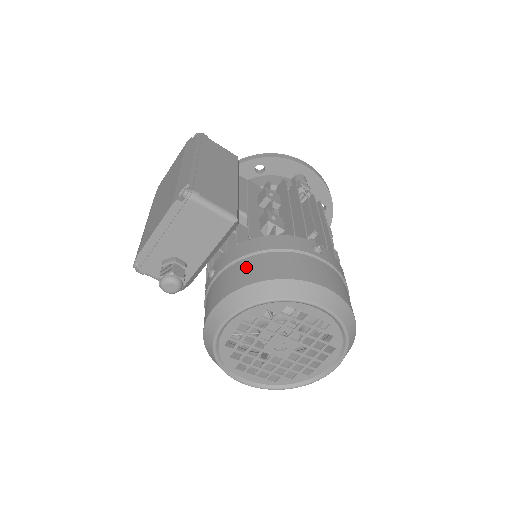
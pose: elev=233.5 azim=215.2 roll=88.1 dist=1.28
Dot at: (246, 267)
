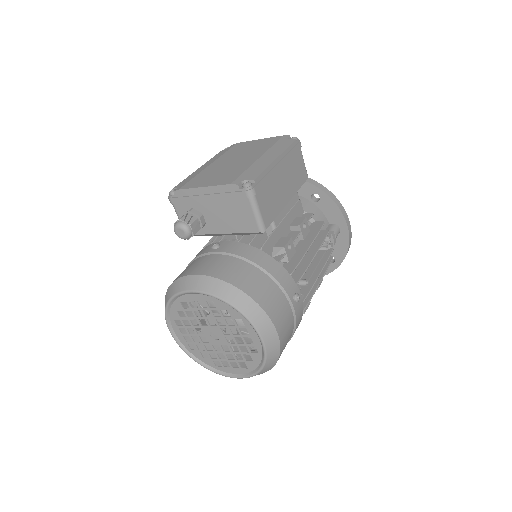
Dot at: (240, 269)
